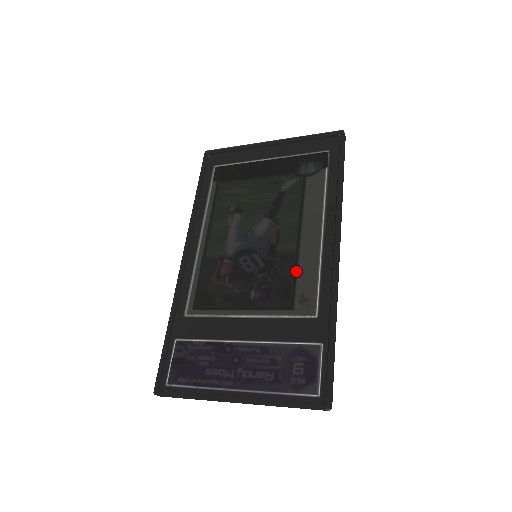
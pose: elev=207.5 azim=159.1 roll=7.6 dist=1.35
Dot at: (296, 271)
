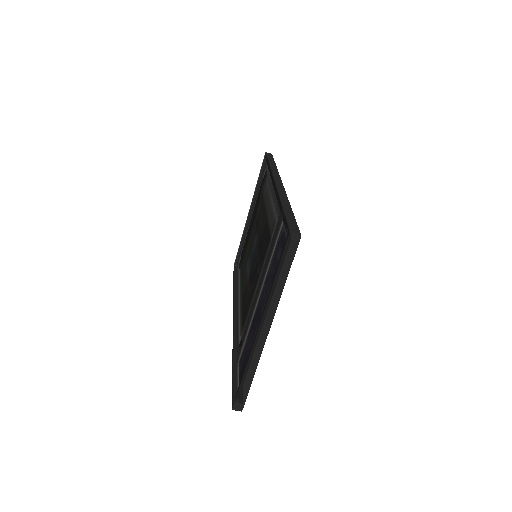
Dot at: (267, 224)
